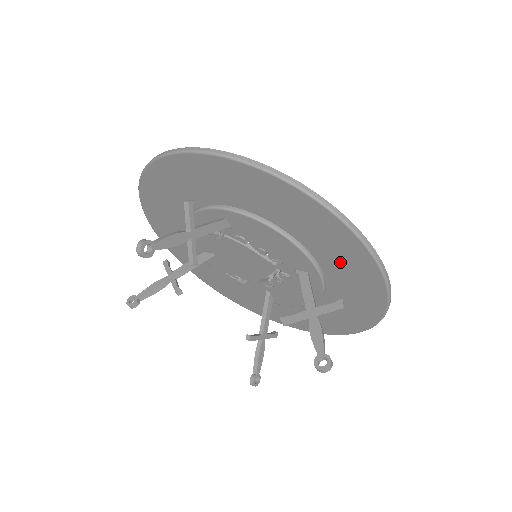
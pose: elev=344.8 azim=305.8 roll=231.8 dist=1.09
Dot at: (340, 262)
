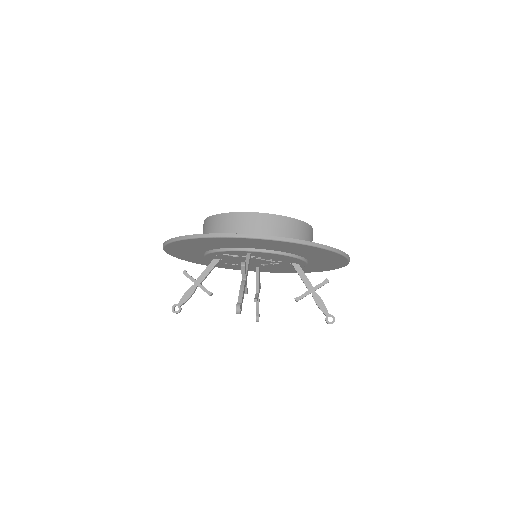
Dot at: (324, 260)
